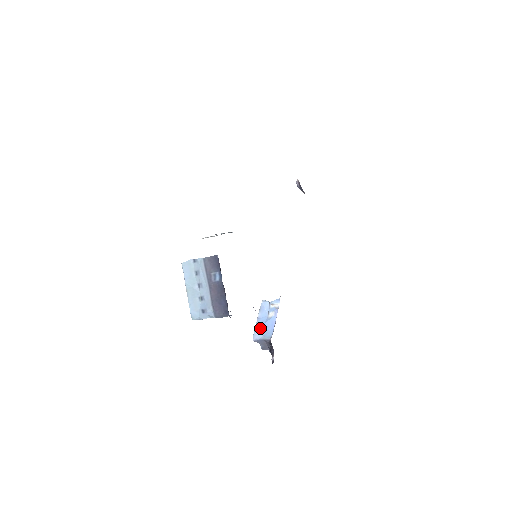
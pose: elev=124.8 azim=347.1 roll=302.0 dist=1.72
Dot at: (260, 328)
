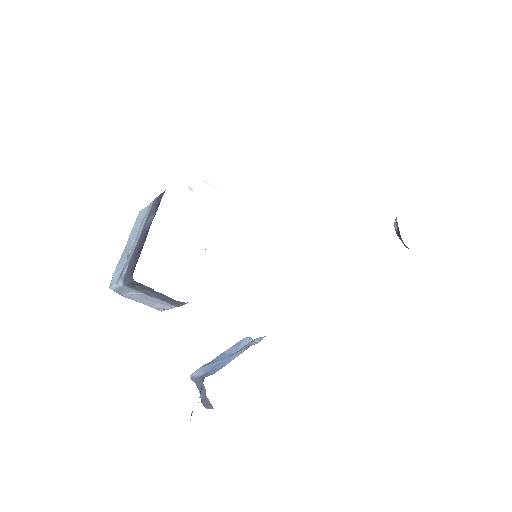
Dot at: (211, 363)
